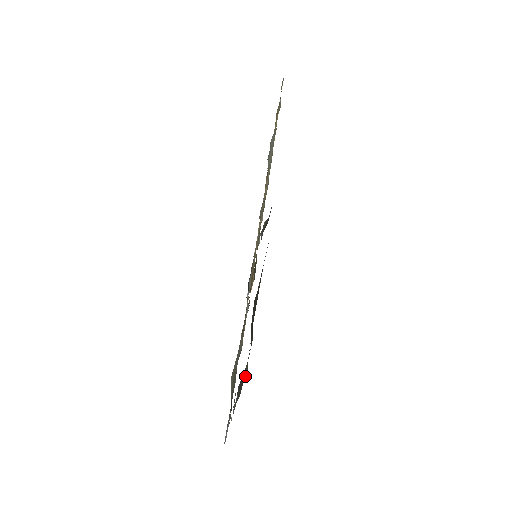
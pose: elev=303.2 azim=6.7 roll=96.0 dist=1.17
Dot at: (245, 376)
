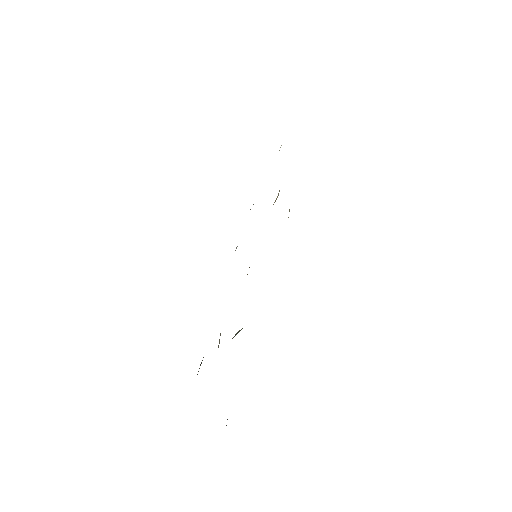
Dot at: occluded
